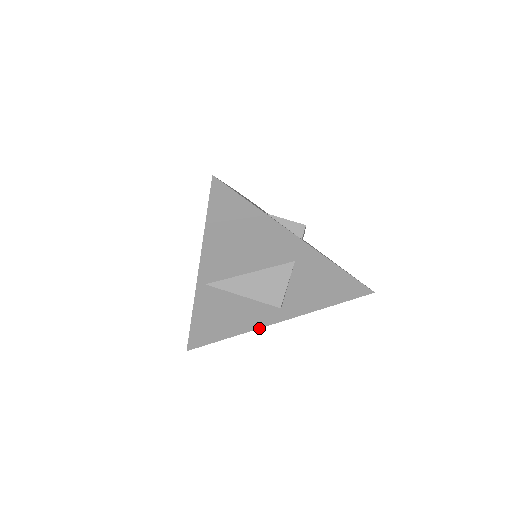
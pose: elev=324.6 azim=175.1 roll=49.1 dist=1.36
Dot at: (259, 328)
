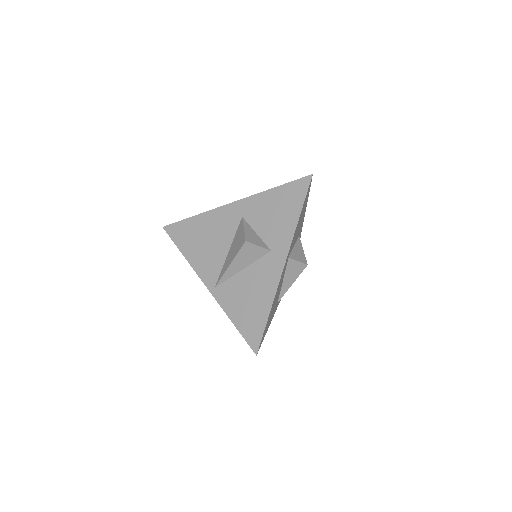
Dot at: (279, 283)
